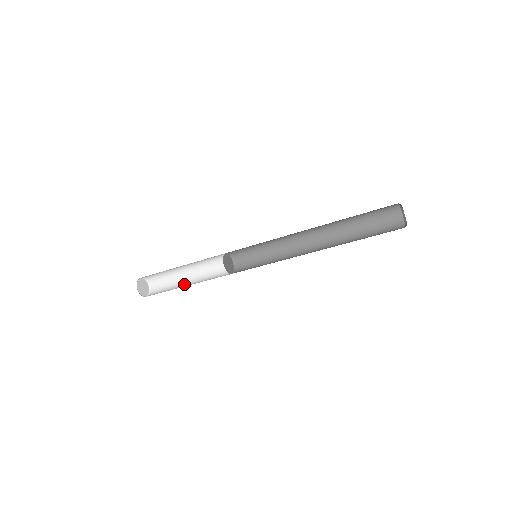
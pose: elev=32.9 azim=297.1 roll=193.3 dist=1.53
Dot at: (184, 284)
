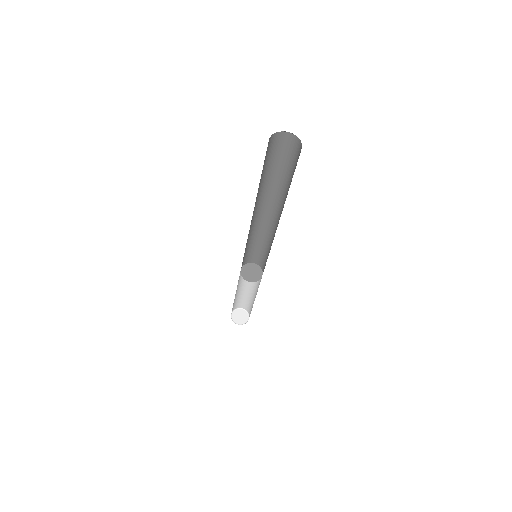
Dot at: occluded
